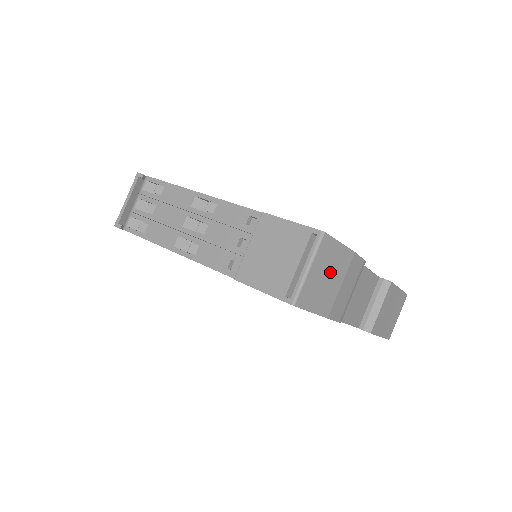
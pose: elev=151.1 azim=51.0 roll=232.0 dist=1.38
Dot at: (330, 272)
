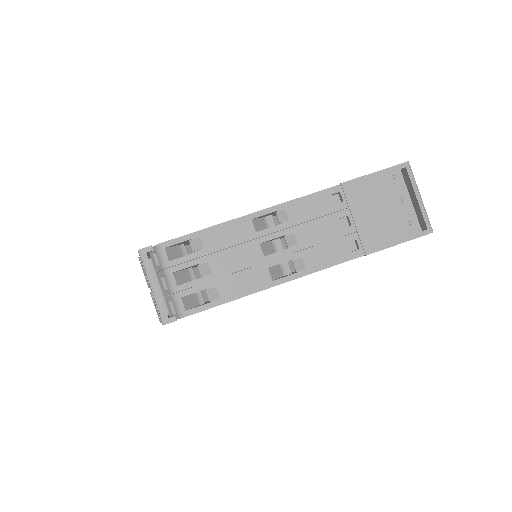
Dot at: occluded
